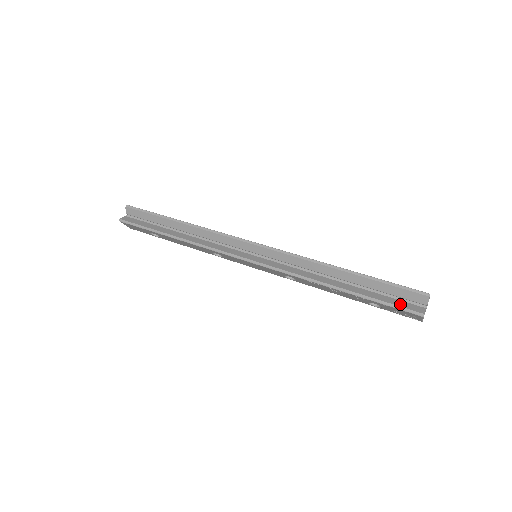
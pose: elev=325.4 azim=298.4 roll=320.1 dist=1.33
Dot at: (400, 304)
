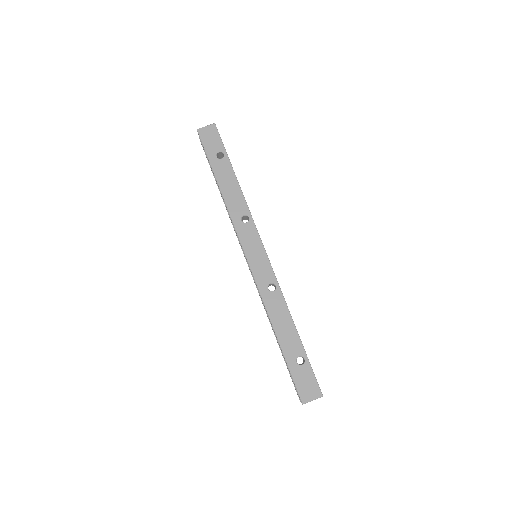
Dot at: occluded
